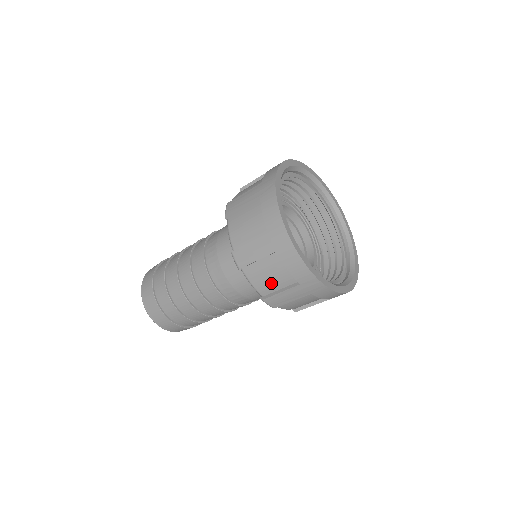
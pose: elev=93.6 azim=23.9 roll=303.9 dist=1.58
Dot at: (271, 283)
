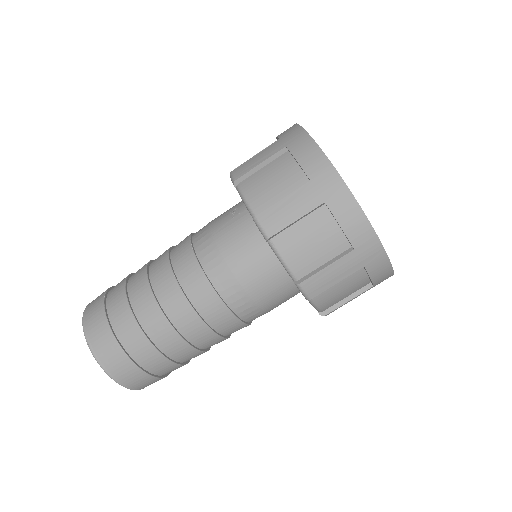
Dot at: (340, 297)
